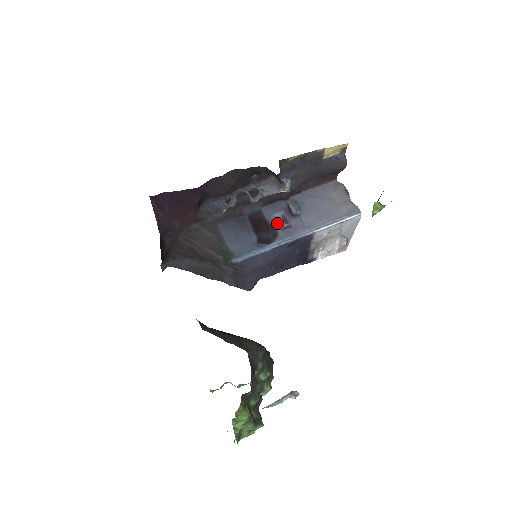
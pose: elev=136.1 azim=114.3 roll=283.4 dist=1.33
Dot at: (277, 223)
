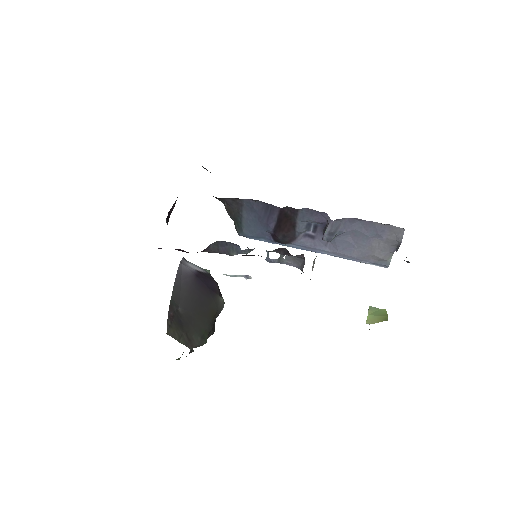
Dot at: (304, 229)
